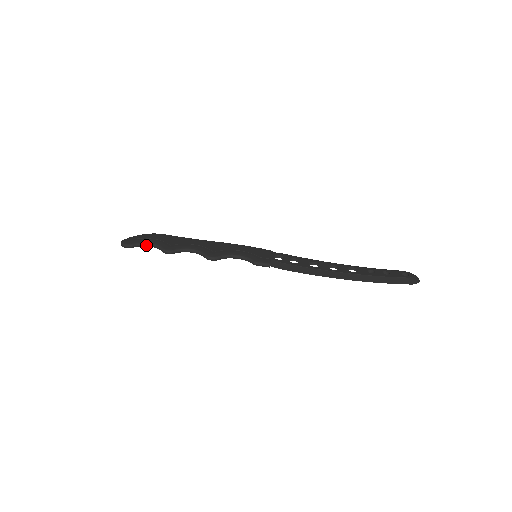
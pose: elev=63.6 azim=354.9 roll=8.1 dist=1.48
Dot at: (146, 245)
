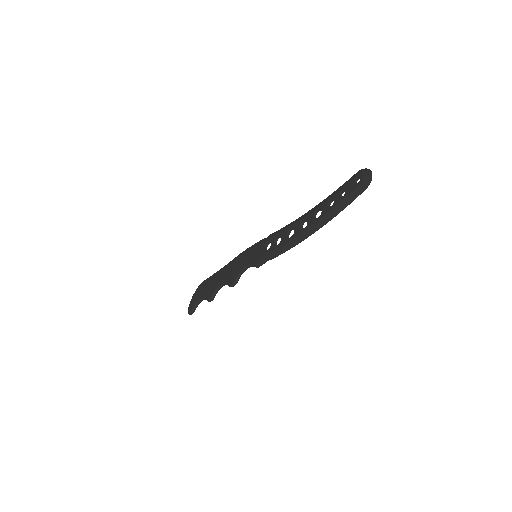
Dot at: (199, 302)
